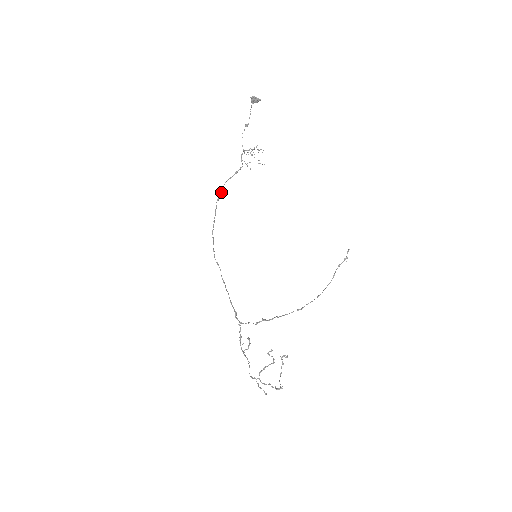
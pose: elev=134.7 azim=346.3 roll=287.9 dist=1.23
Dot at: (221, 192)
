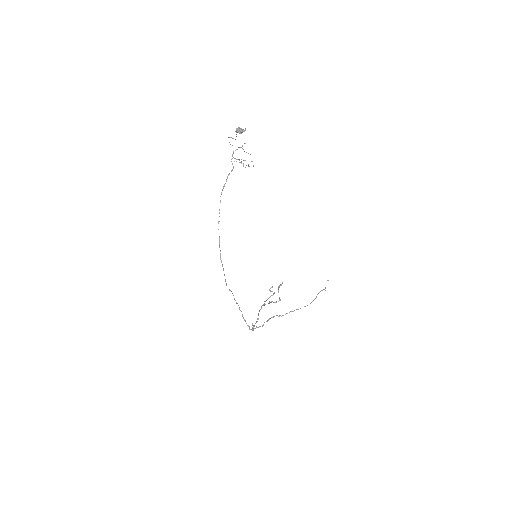
Dot at: occluded
